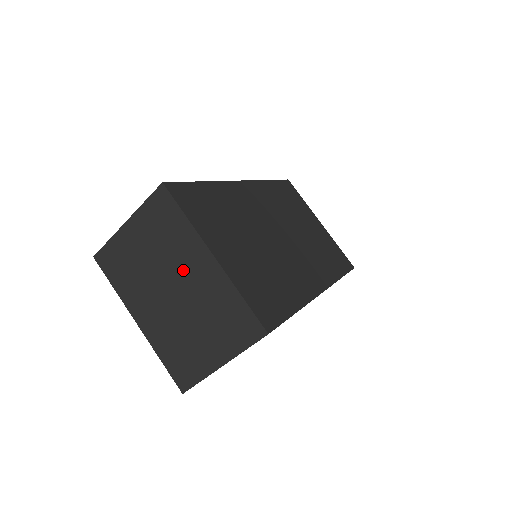
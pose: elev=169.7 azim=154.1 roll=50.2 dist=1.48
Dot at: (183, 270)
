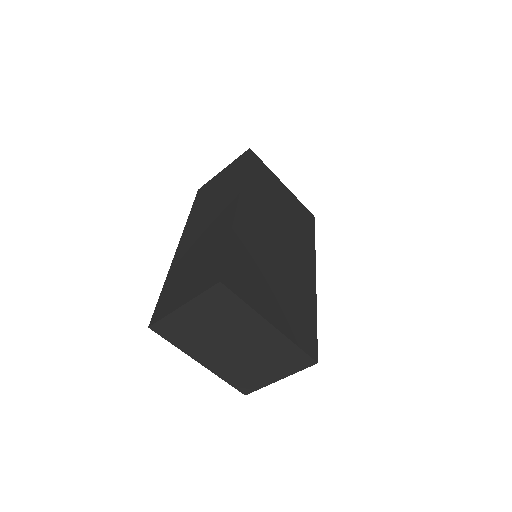
Dot at: (244, 333)
